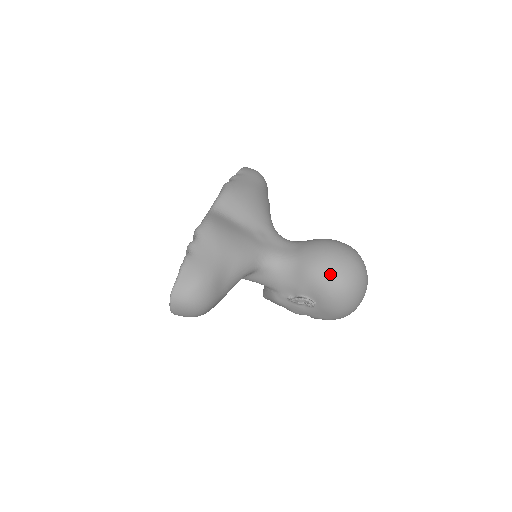
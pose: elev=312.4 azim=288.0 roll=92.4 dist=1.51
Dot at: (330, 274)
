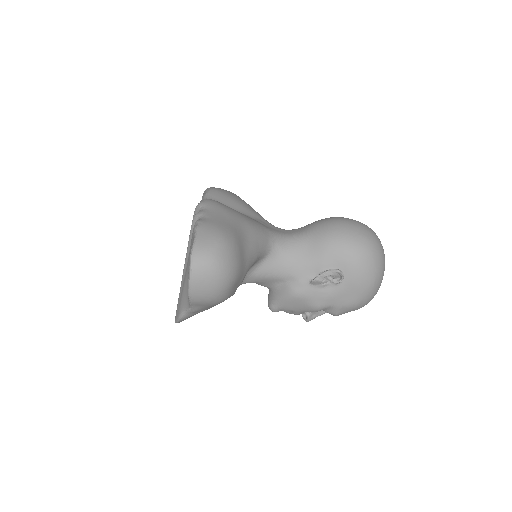
Dot at: (351, 234)
